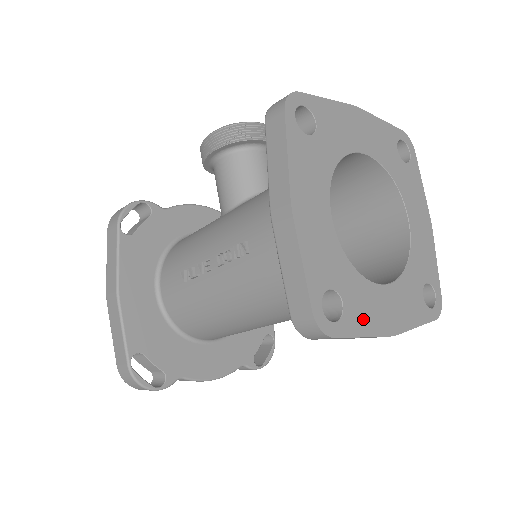
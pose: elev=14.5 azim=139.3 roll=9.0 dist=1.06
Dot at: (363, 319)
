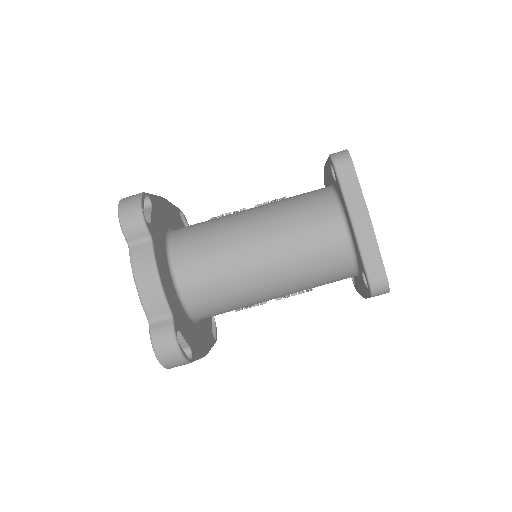
Dot at: occluded
